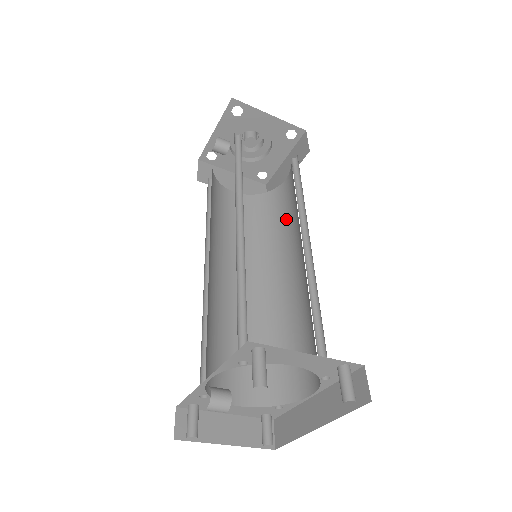
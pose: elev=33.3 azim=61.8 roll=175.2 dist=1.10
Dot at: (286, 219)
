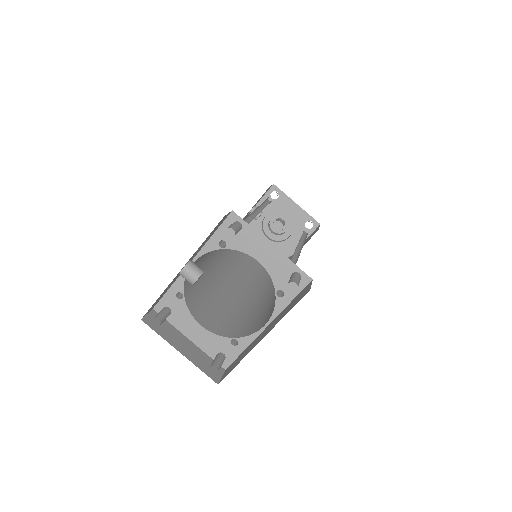
Dot at: occluded
